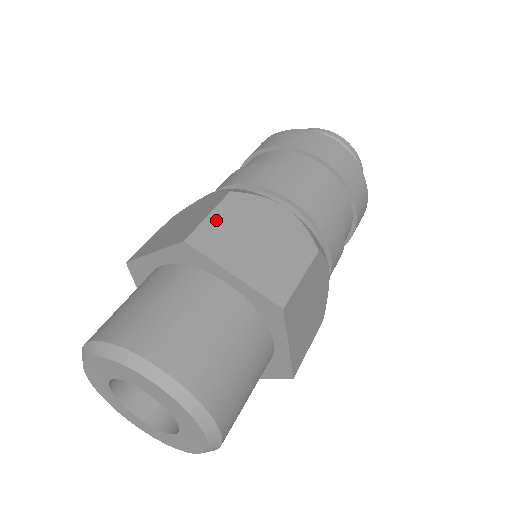
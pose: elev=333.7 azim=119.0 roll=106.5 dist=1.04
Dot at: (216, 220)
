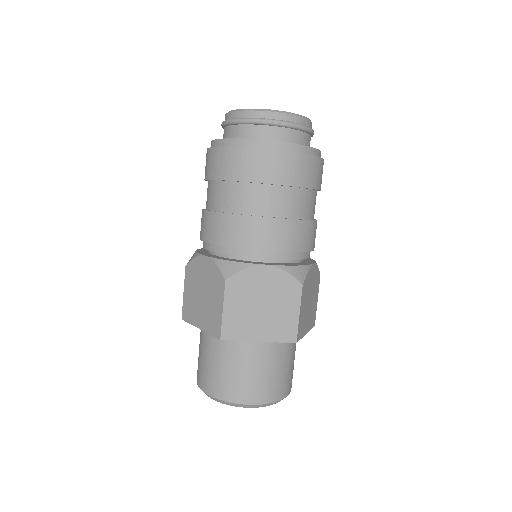
Dot at: (229, 311)
